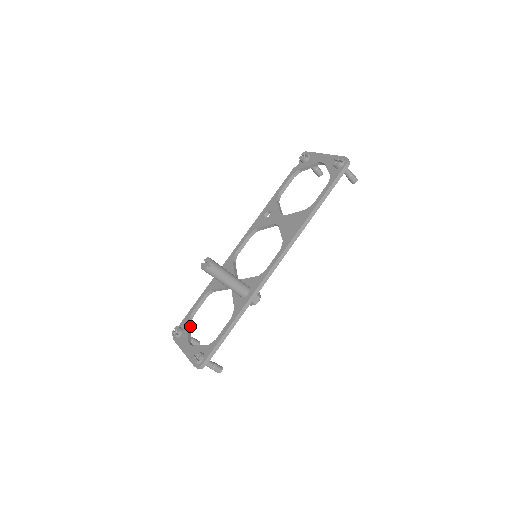
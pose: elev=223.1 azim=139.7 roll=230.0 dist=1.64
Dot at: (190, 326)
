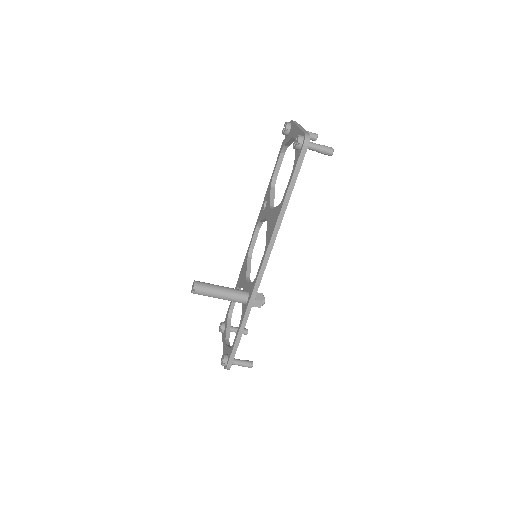
Dot at: (230, 321)
